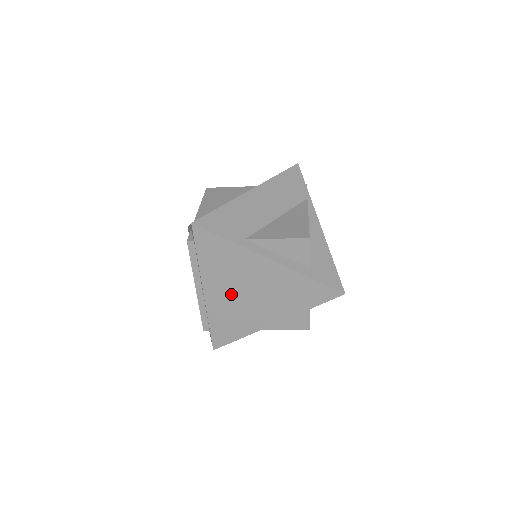
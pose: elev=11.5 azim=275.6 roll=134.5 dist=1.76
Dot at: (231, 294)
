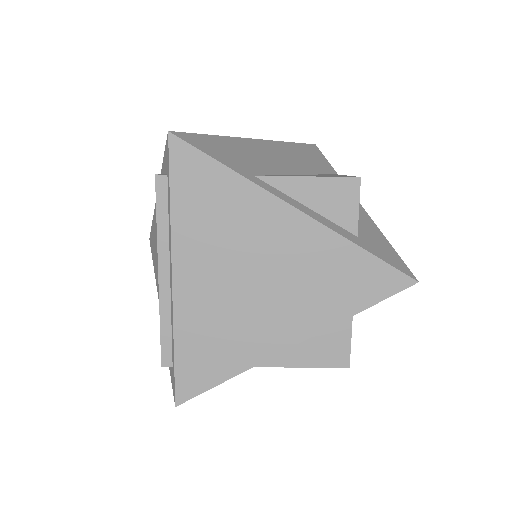
Dot at: (221, 281)
